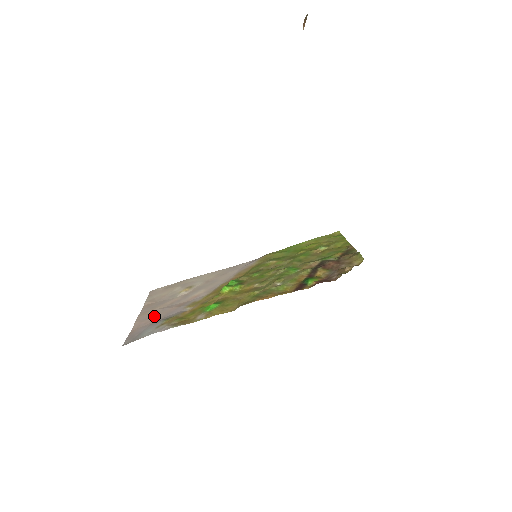
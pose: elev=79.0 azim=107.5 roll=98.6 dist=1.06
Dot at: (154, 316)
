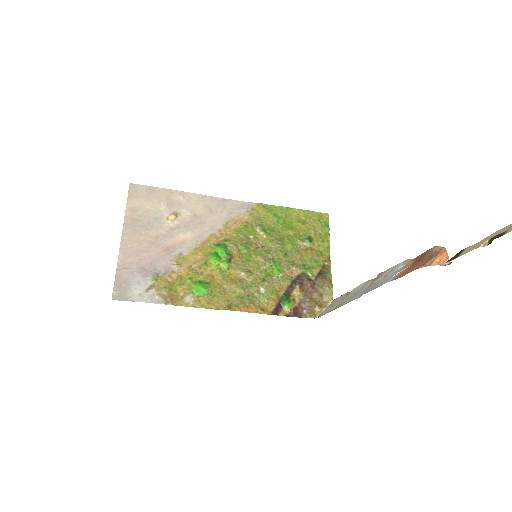
Dot at: (140, 255)
